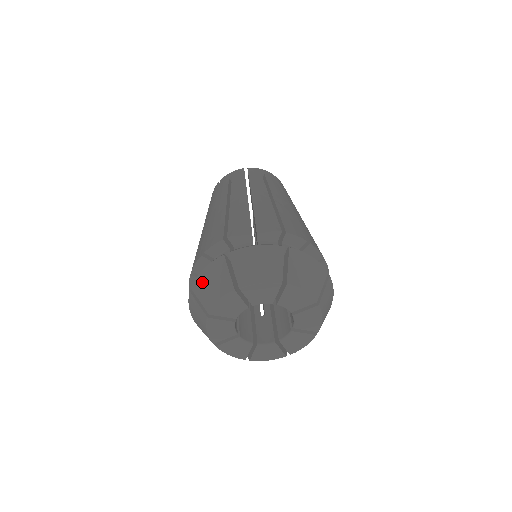
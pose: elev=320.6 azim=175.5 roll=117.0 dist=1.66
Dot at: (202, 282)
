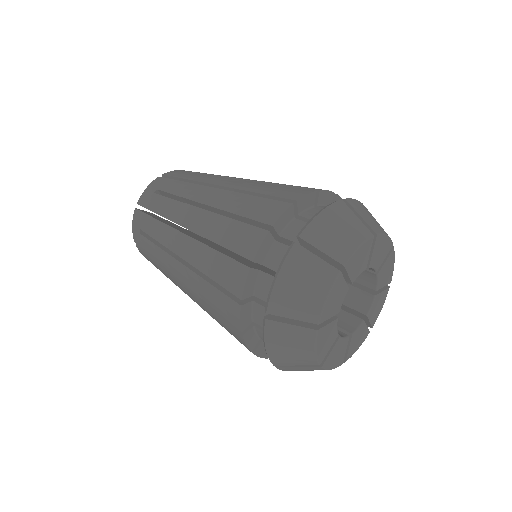
Dot at: (279, 355)
